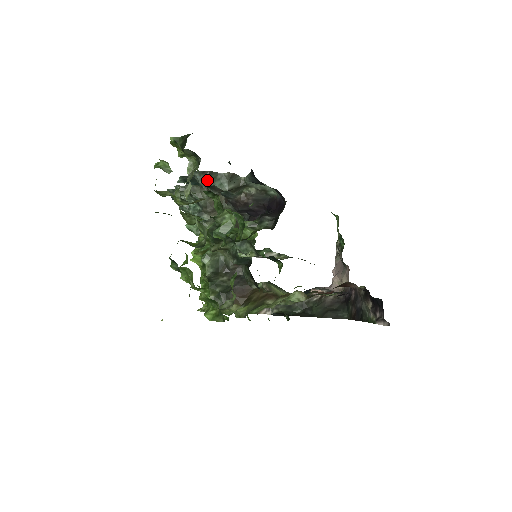
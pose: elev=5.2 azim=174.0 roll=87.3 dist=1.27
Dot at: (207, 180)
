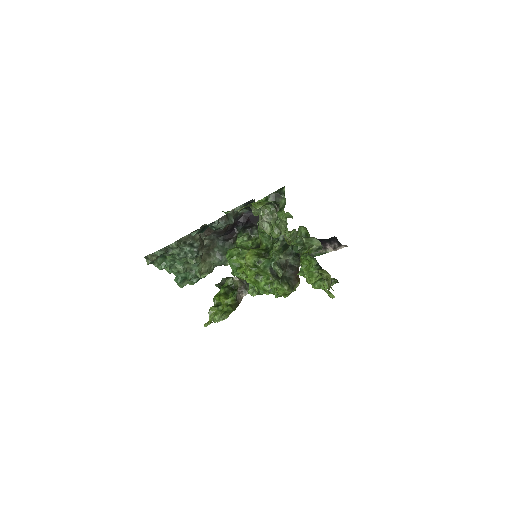
Dot at: (227, 222)
